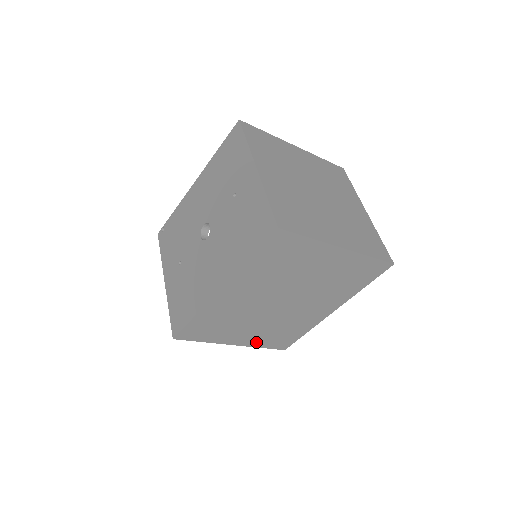
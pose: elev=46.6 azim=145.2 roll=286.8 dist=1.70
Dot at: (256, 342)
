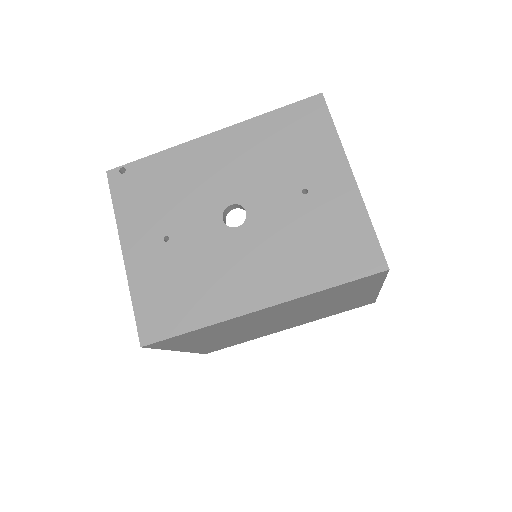
Dot at: (199, 348)
